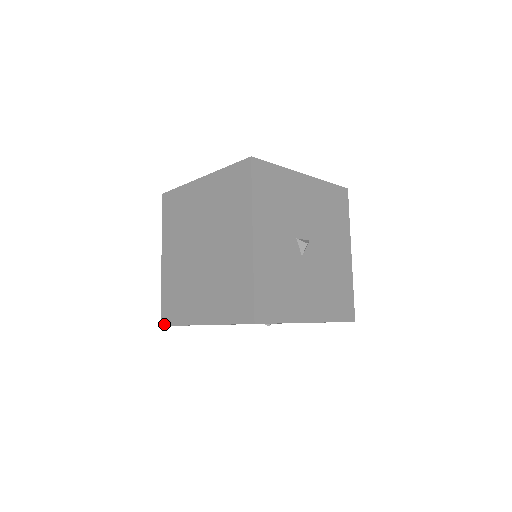
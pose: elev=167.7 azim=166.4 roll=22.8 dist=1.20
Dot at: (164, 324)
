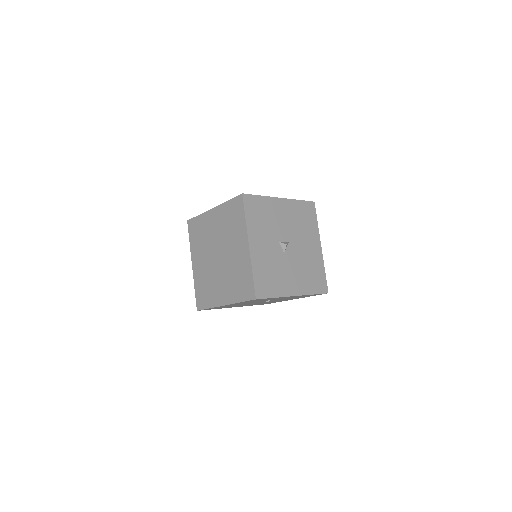
Dot at: (199, 309)
